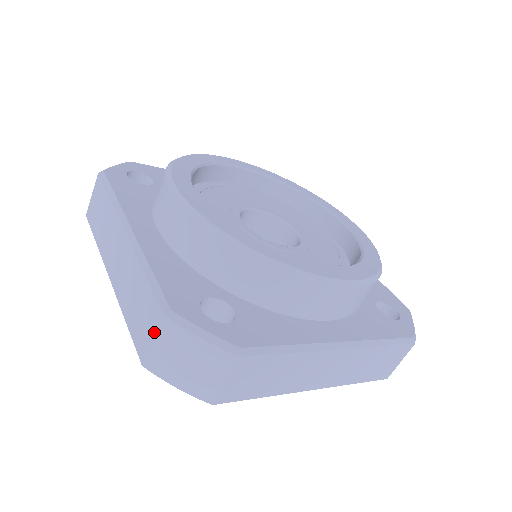
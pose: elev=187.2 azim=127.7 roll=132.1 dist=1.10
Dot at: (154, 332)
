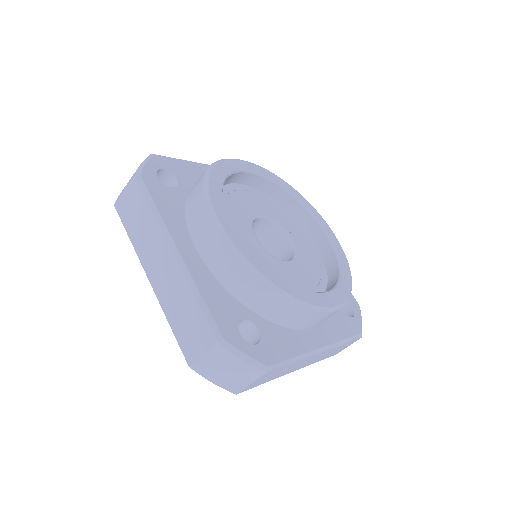
Dot at: (206, 349)
